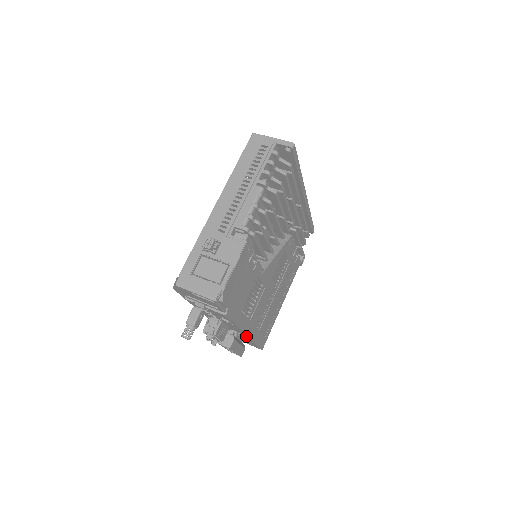
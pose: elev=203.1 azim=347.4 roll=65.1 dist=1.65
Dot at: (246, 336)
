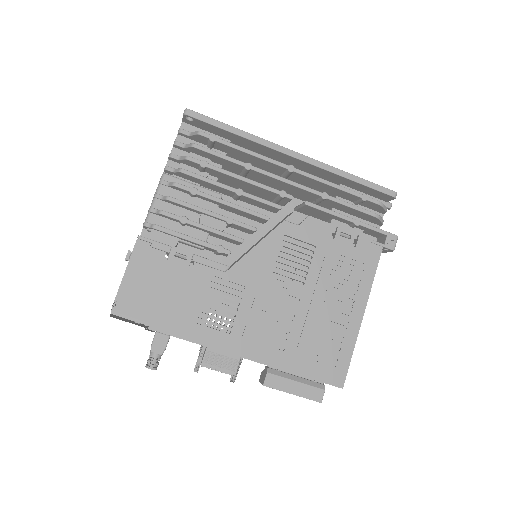
Dot at: (259, 362)
